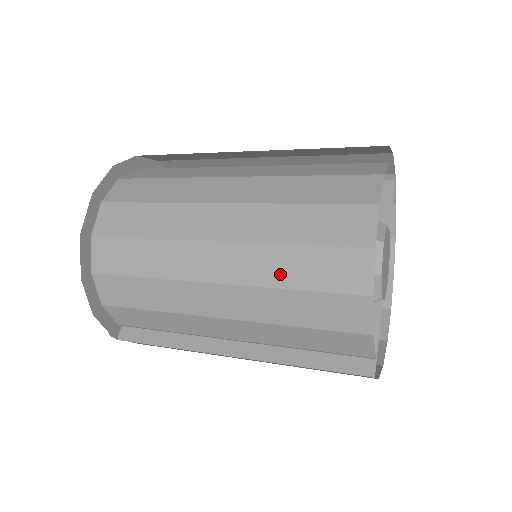
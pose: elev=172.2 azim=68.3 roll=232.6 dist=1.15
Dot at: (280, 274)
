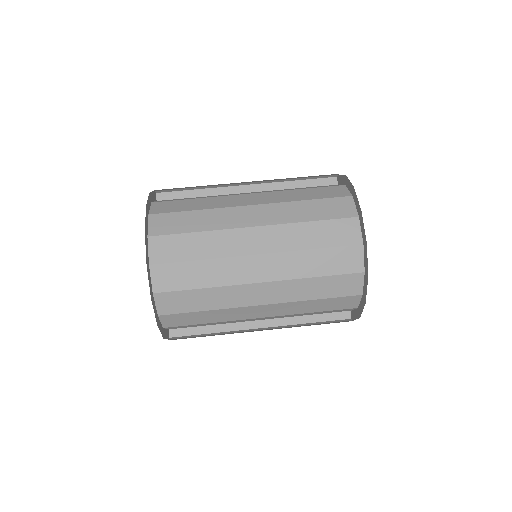
Dot at: (307, 293)
